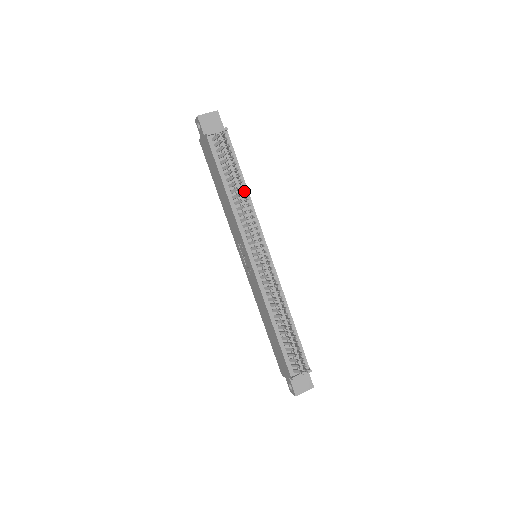
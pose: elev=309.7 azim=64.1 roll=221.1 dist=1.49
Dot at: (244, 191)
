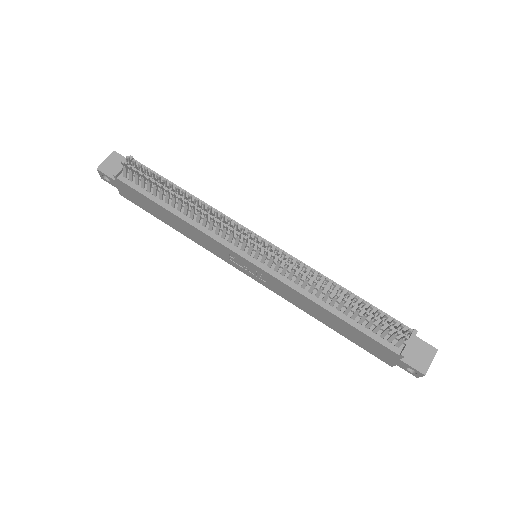
Dot at: occluded
